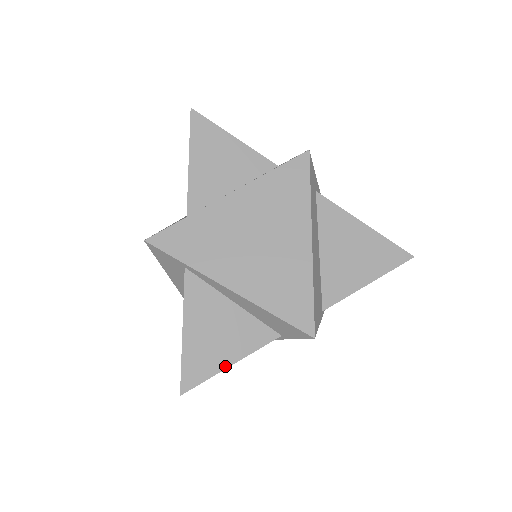
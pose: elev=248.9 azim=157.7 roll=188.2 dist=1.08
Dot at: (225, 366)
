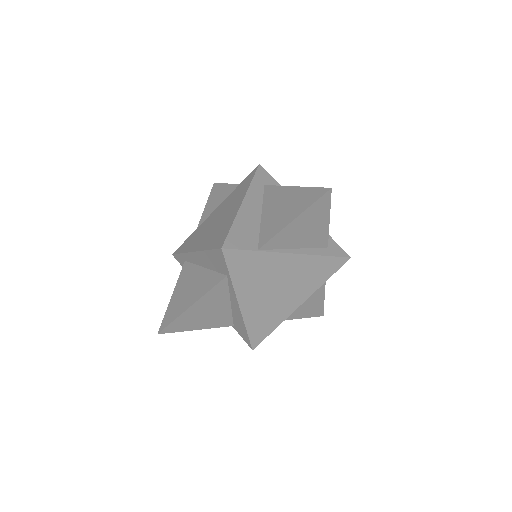
Dot at: (194, 329)
